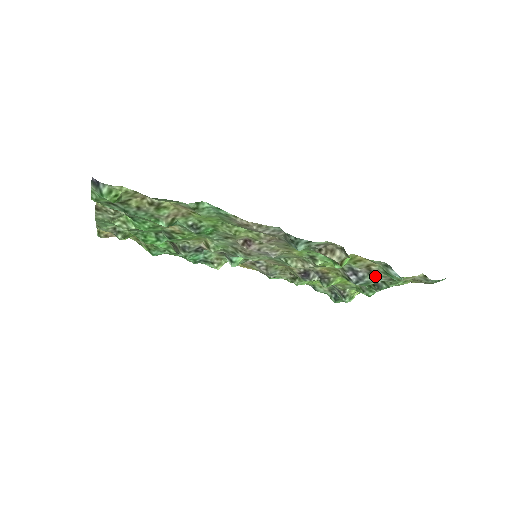
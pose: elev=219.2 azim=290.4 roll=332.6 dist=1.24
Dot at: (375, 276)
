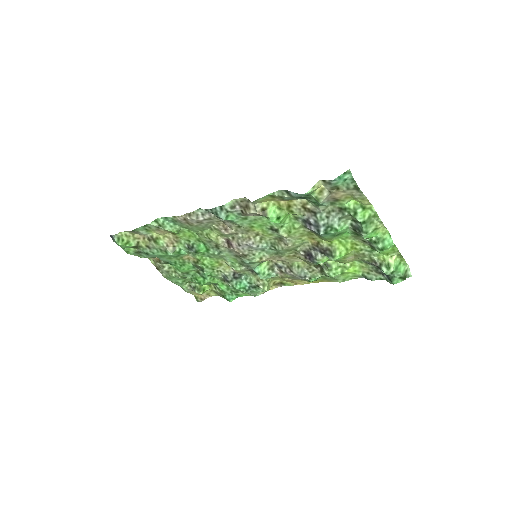
Dot at: (323, 215)
